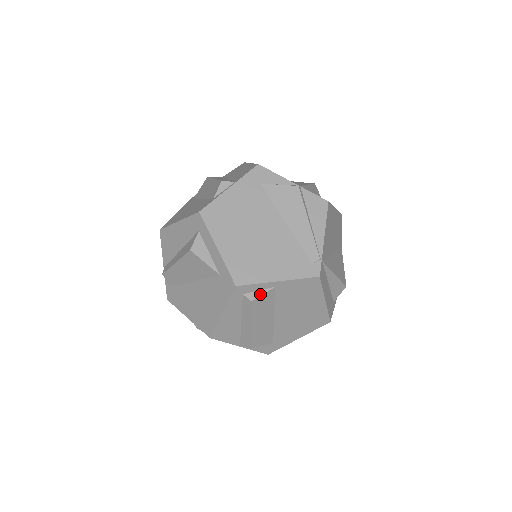
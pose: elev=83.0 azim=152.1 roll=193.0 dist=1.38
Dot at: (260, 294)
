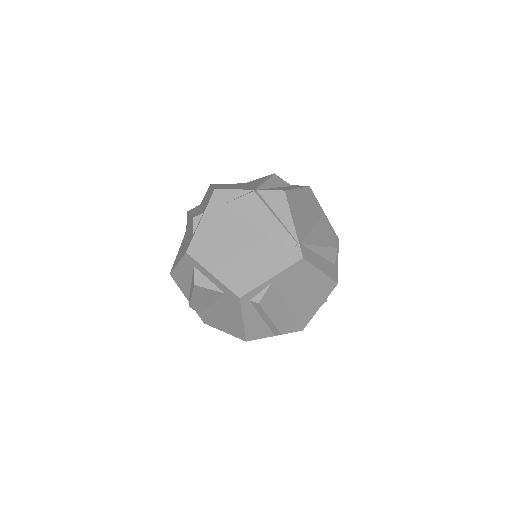
Dot at: (262, 294)
